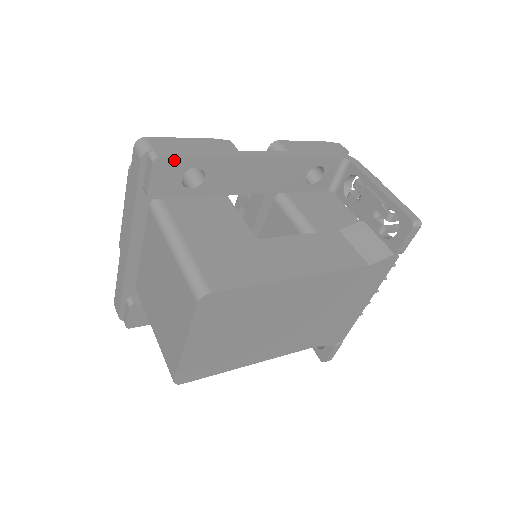
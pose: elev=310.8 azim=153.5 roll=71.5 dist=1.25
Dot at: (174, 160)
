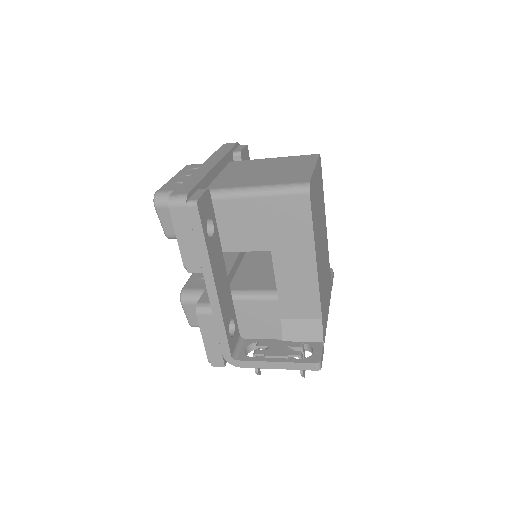
Dot at: (249, 157)
